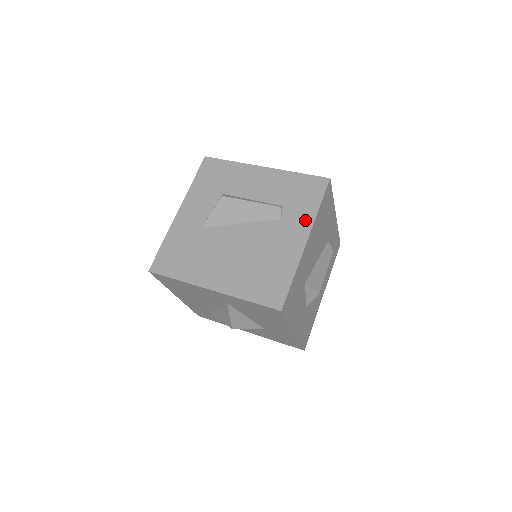
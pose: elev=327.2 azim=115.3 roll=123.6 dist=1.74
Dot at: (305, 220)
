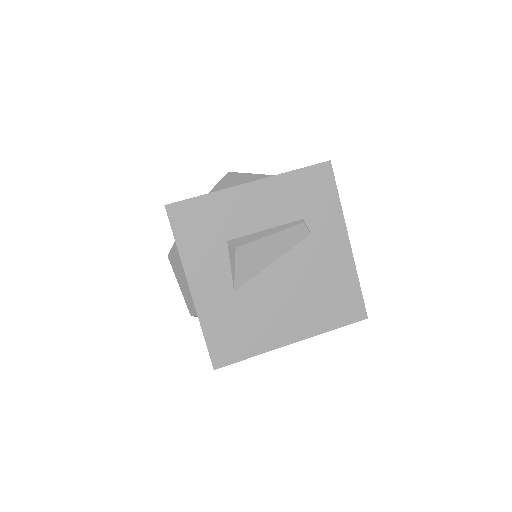
Dot at: (335, 222)
